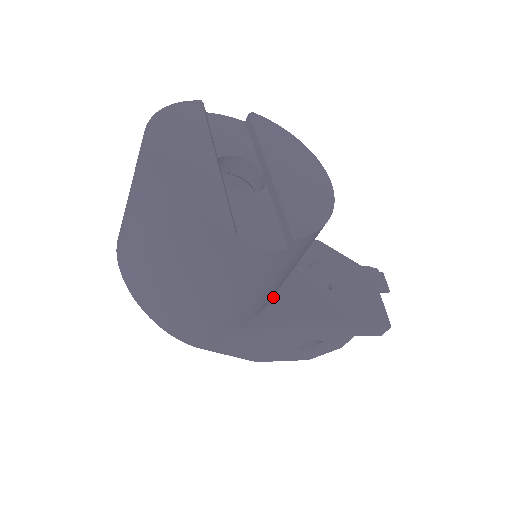
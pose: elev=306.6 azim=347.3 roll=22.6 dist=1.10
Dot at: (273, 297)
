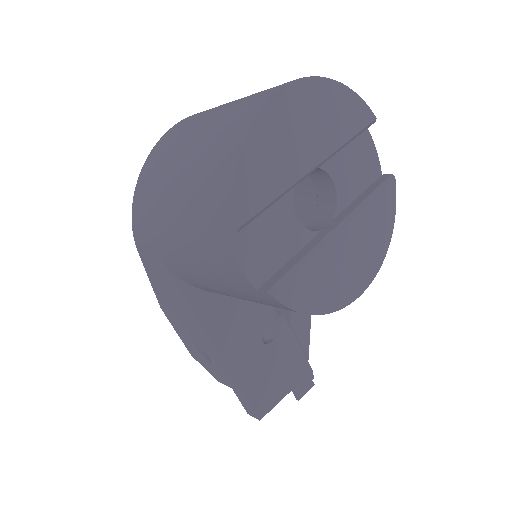
Dot at: occluded
